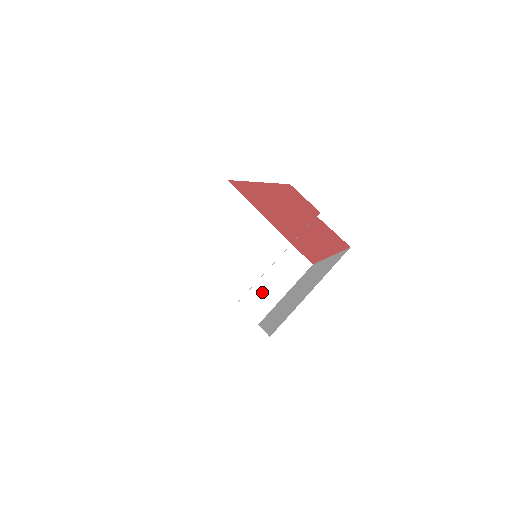
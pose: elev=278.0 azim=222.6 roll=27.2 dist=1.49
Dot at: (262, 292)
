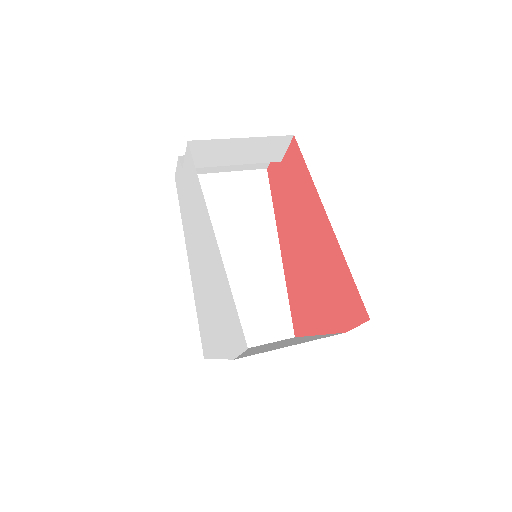
Dot at: occluded
